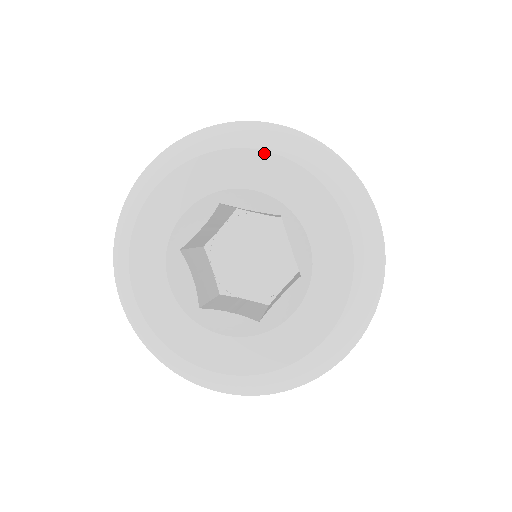
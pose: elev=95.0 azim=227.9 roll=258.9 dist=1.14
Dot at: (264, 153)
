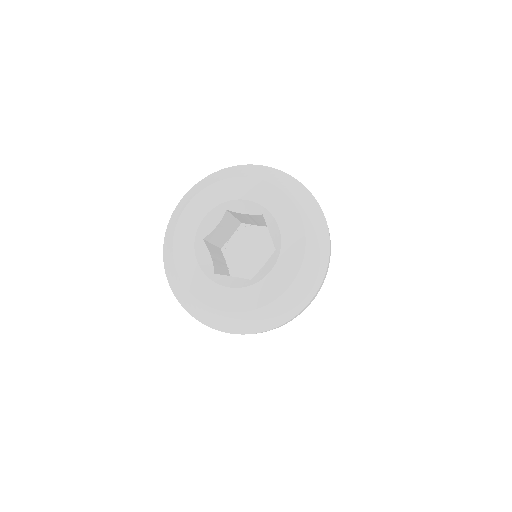
Dot at: (251, 179)
